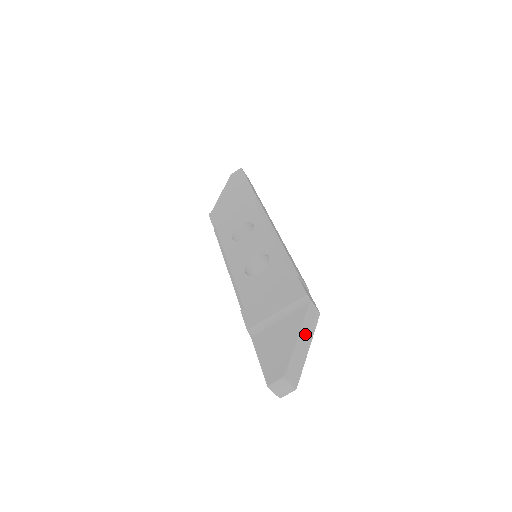
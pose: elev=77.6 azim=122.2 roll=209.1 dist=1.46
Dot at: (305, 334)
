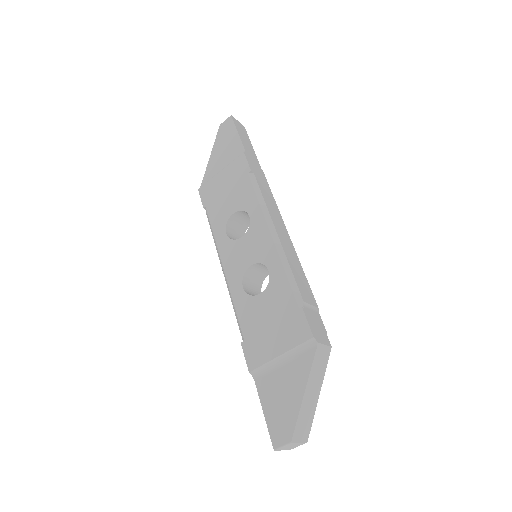
Dot at: (314, 382)
